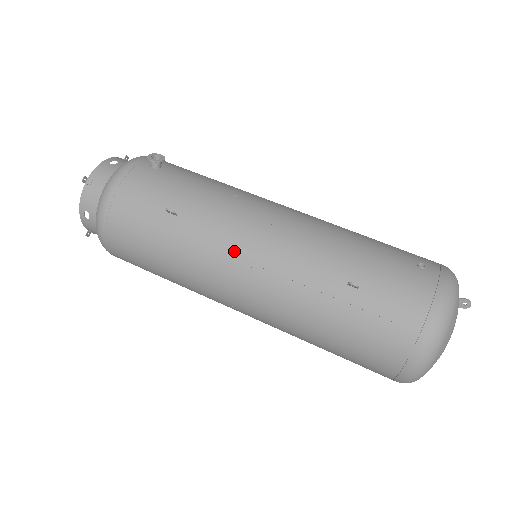
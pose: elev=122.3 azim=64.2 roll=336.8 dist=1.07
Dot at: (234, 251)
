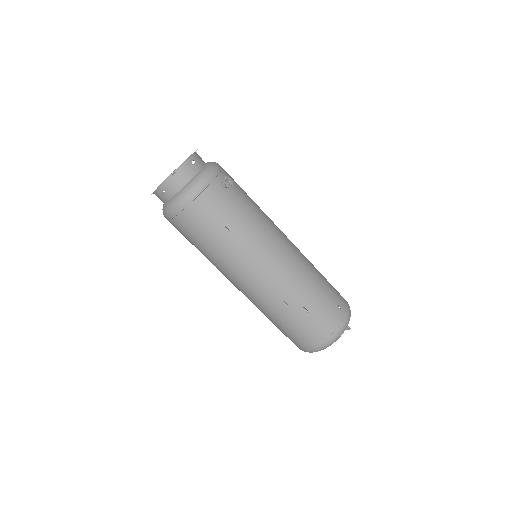
Dot at: (254, 267)
